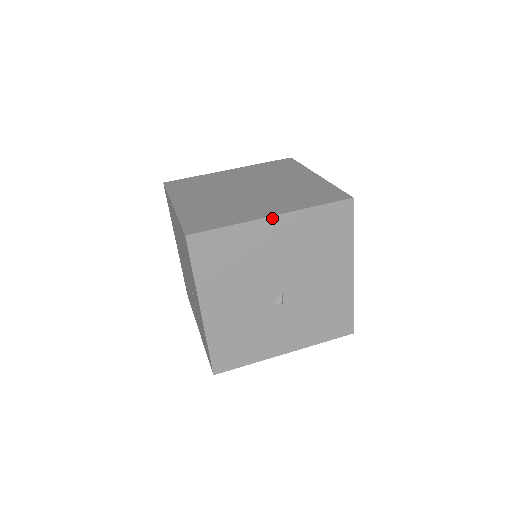
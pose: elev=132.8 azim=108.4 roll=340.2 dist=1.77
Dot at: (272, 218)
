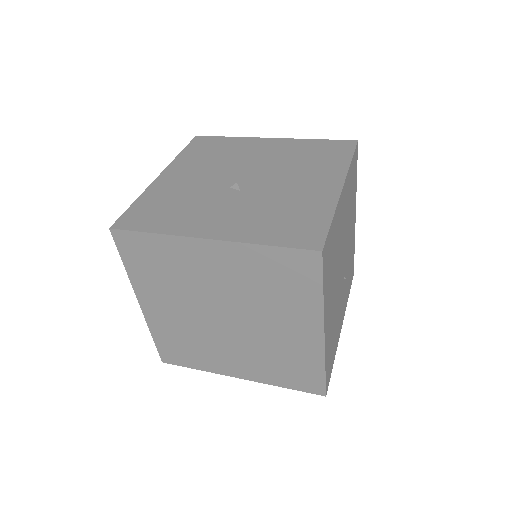
Dot at: (271, 139)
